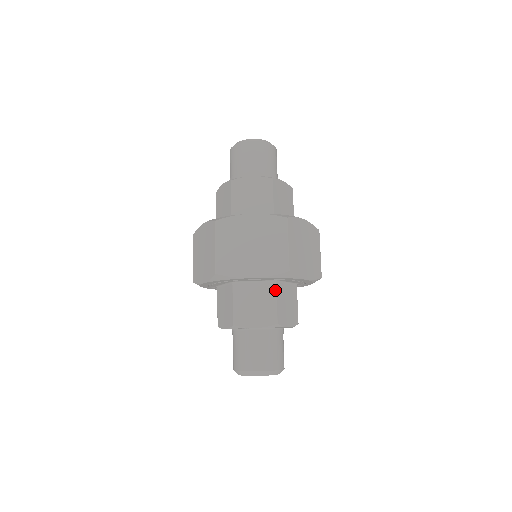
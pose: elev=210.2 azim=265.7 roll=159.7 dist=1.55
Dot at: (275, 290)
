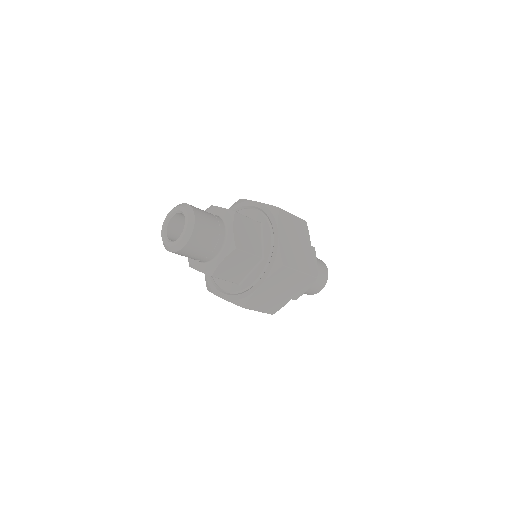
Dot at: occluded
